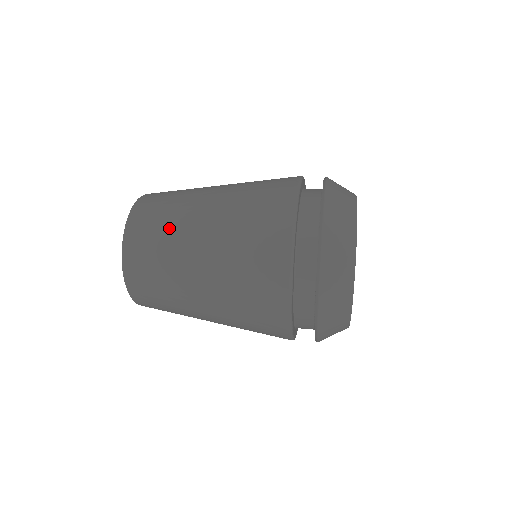
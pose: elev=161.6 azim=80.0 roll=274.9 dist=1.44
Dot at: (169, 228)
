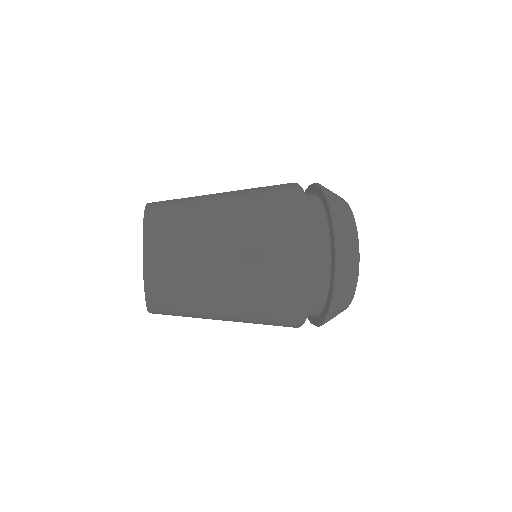
Dot at: (192, 227)
